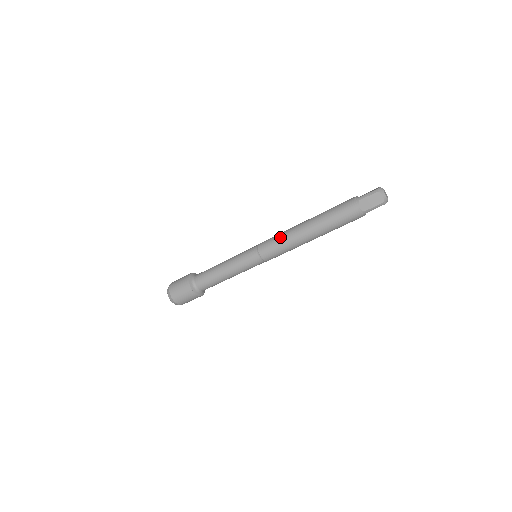
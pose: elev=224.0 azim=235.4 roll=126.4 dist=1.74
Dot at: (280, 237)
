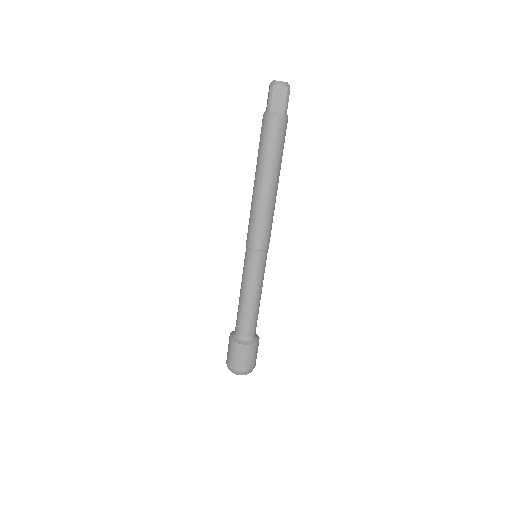
Dot at: (253, 217)
